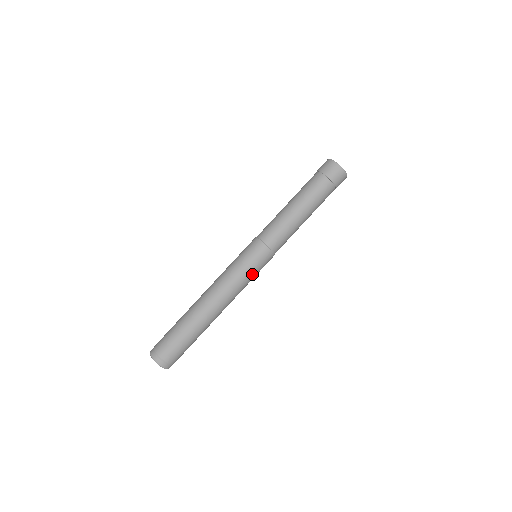
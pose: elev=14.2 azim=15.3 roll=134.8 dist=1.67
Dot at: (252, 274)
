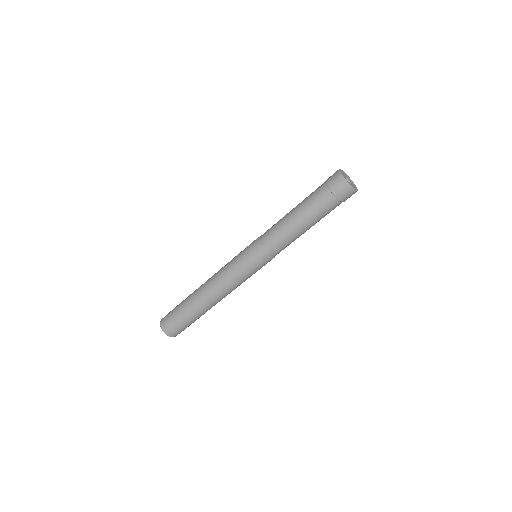
Dot at: (247, 273)
